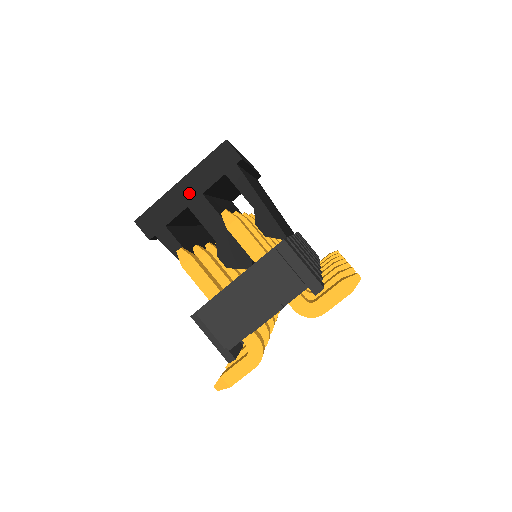
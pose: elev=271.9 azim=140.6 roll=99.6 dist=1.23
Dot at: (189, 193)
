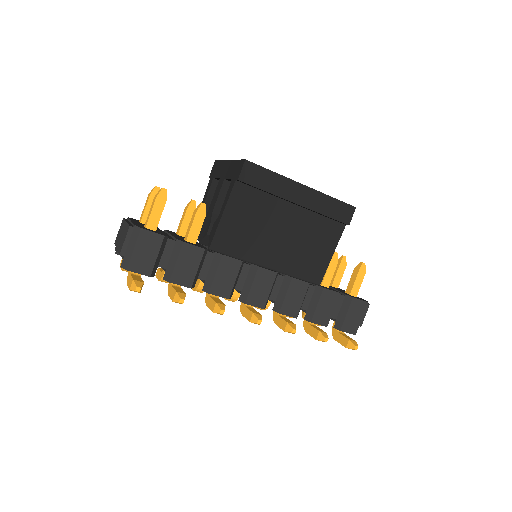
Dot at: (224, 172)
